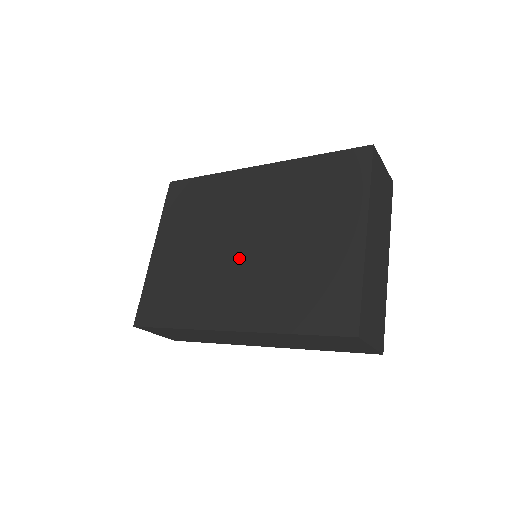
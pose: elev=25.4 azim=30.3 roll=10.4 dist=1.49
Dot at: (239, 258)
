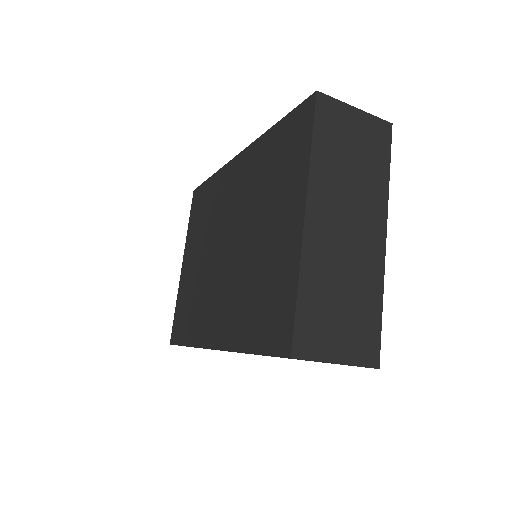
Dot at: (222, 265)
